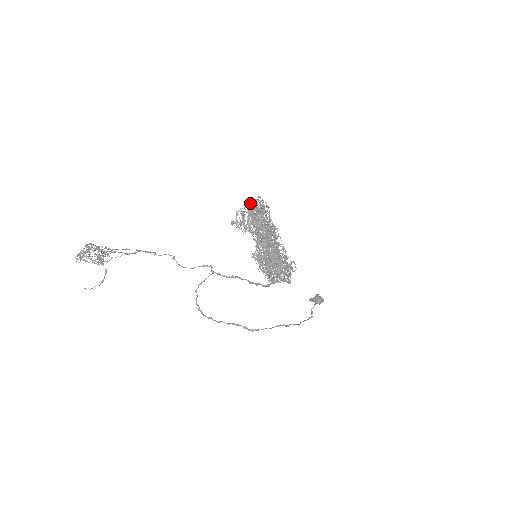
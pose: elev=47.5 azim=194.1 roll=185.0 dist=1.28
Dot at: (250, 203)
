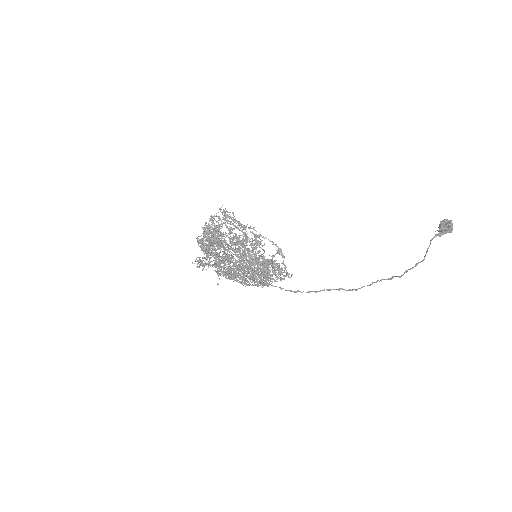
Dot at: (204, 227)
